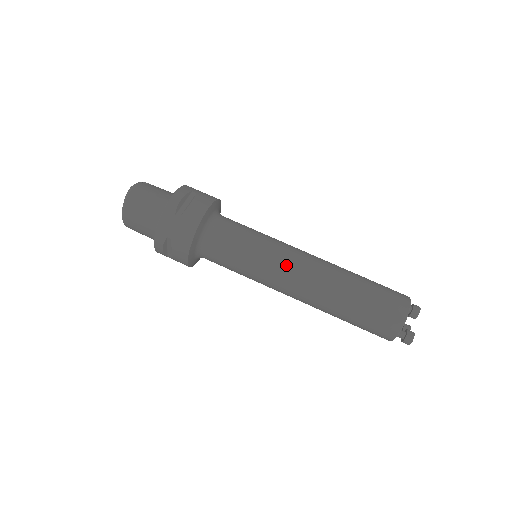
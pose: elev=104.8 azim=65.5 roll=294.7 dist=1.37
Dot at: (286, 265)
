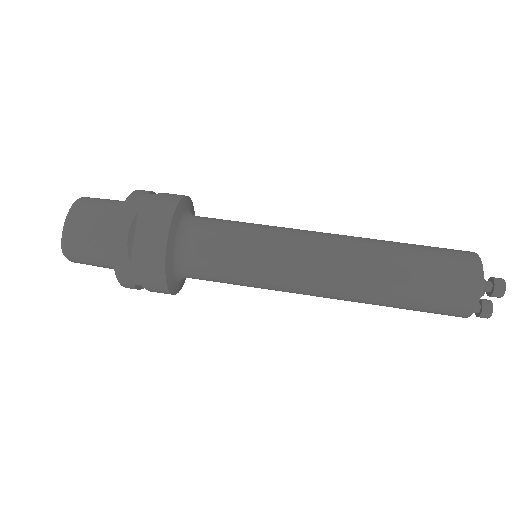
Dot at: (303, 231)
